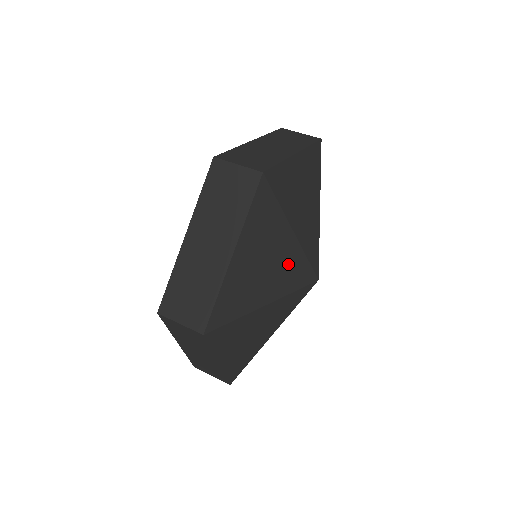
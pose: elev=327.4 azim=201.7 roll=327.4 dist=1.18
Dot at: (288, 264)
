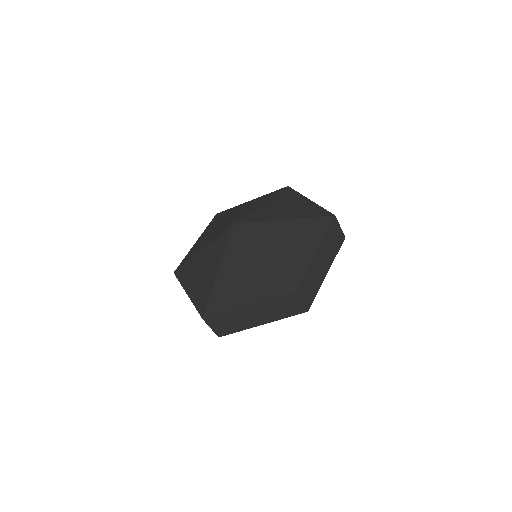
Dot at: occluded
